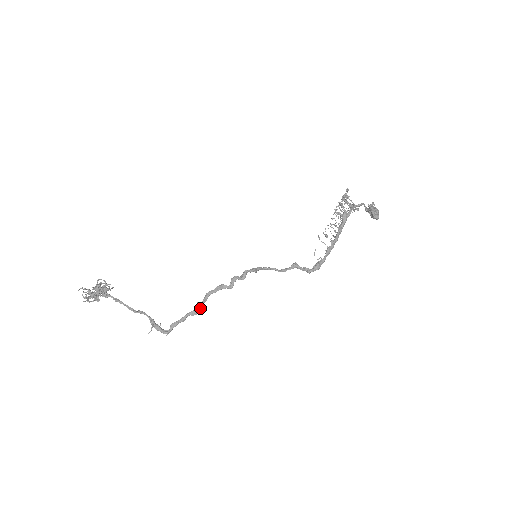
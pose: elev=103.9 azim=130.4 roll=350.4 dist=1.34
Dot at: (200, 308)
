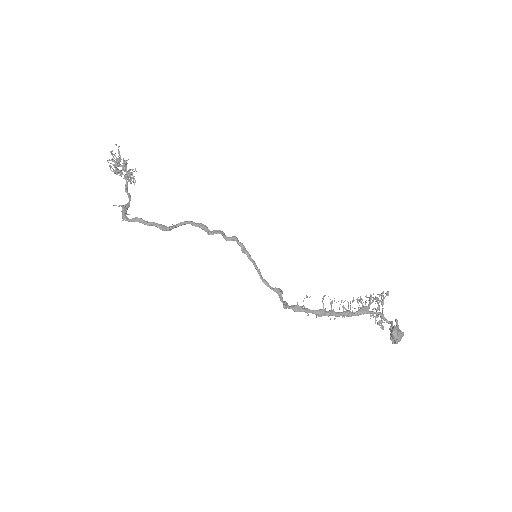
Dot at: (170, 226)
